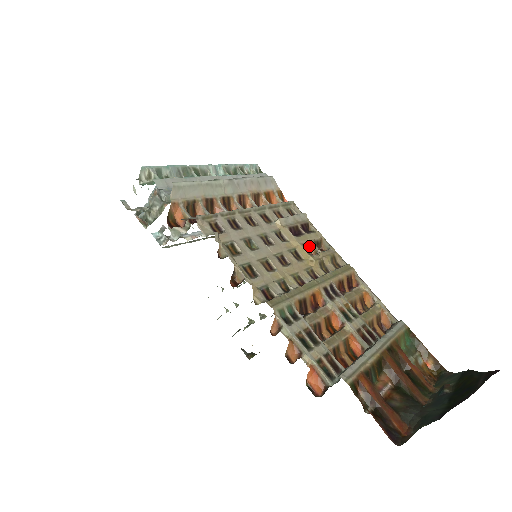
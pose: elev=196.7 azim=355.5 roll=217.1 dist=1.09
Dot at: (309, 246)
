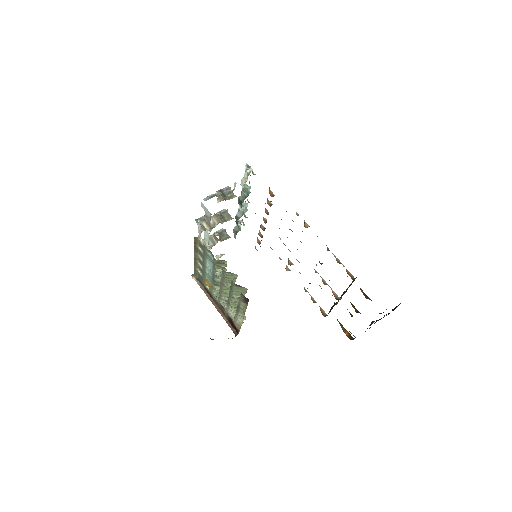
Dot at: (288, 259)
